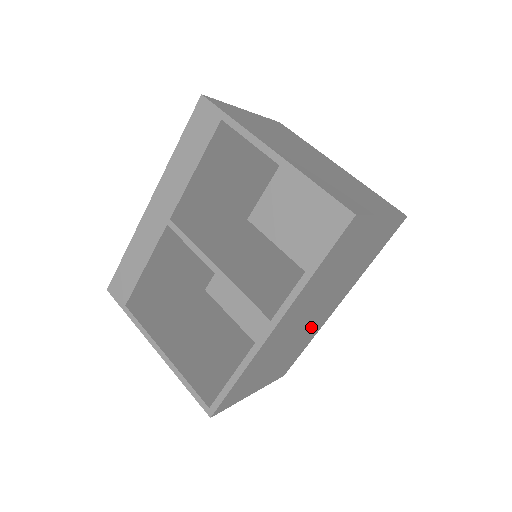
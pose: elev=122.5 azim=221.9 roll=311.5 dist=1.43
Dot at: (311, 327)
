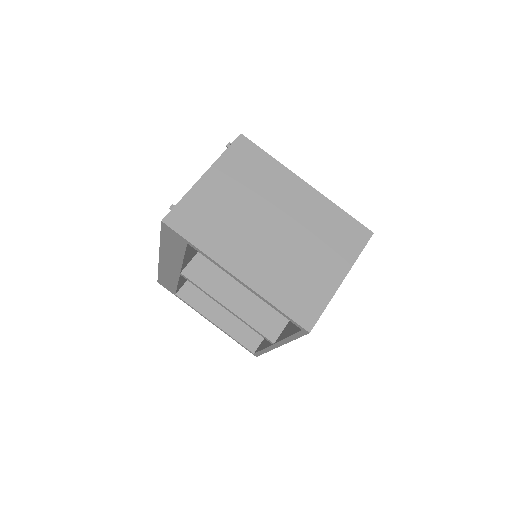
Dot at: occluded
